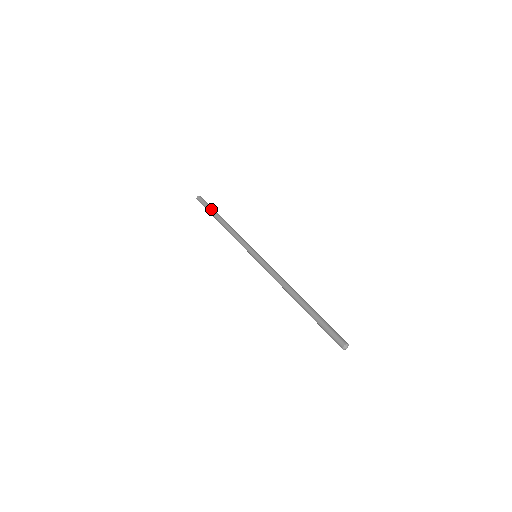
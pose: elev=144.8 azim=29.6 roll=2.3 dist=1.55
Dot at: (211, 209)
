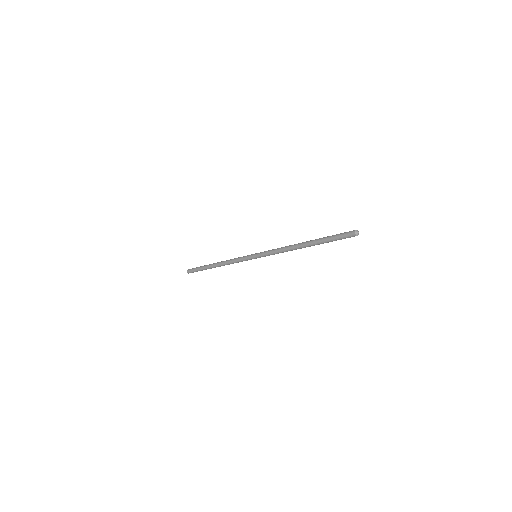
Dot at: (203, 266)
